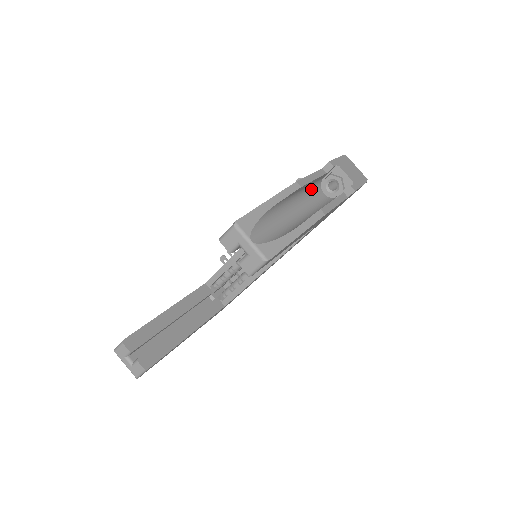
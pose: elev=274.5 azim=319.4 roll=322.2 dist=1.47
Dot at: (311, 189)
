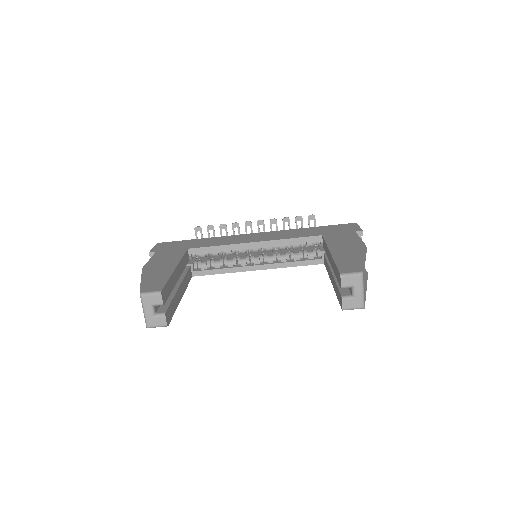
Dot at: occluded
